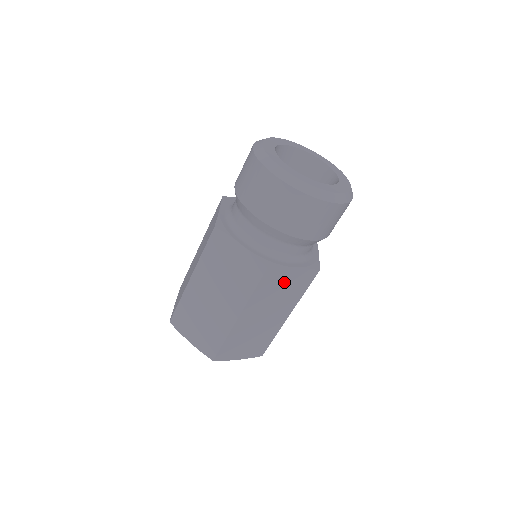
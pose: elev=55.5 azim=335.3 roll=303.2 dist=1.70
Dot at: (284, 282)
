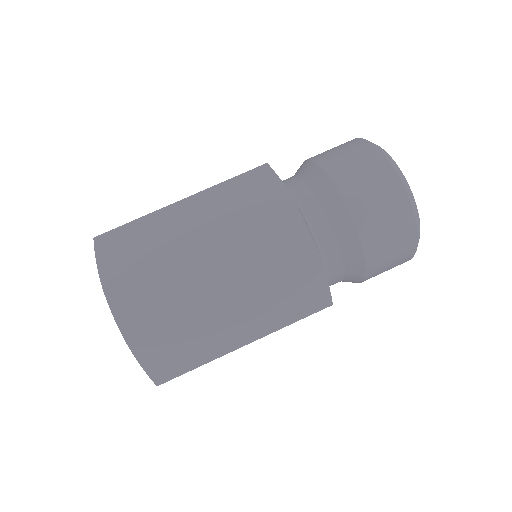
Dot at: (296, 274)
